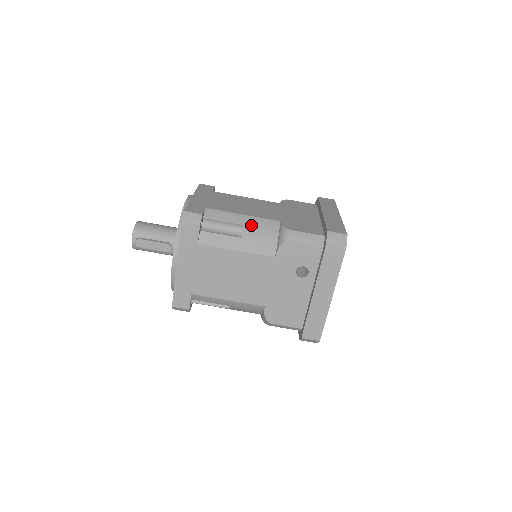
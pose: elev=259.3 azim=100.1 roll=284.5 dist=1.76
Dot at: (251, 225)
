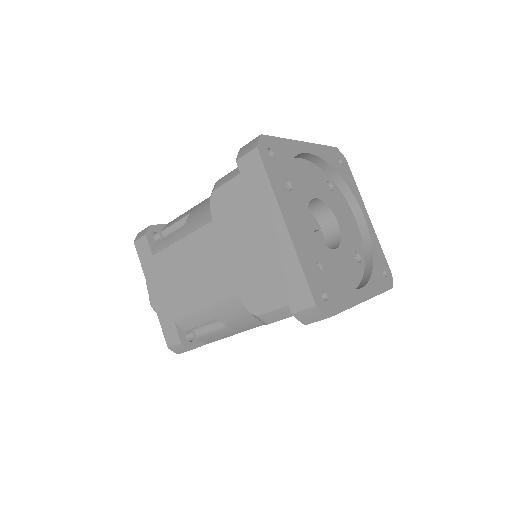
Dot at: (222, 315)
